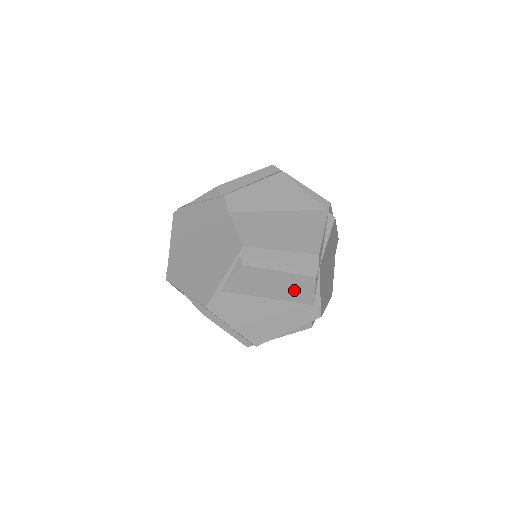
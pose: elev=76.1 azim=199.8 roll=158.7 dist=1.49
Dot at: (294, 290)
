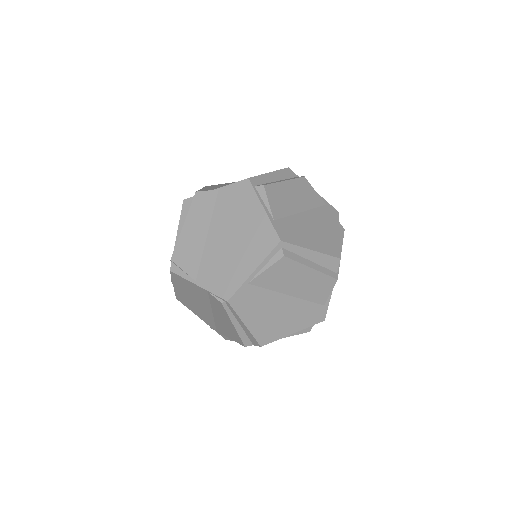
Dot at: (306, 196)
